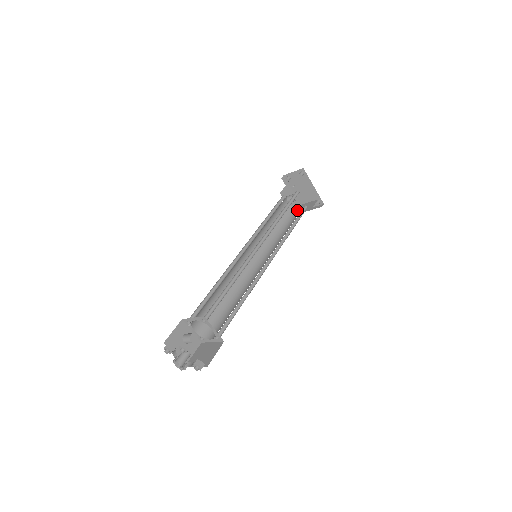
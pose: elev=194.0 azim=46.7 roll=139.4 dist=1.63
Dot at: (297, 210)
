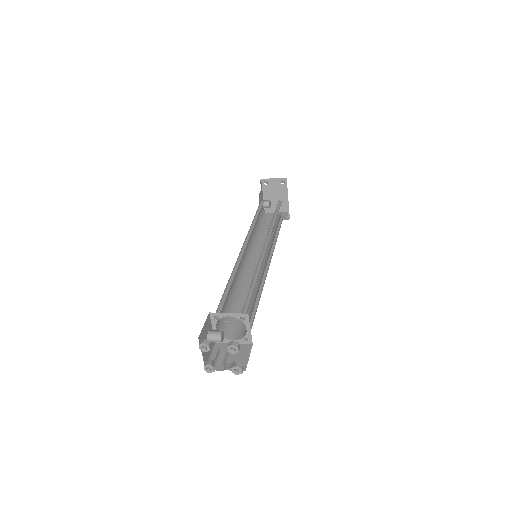
Dot at: (270, 217)
